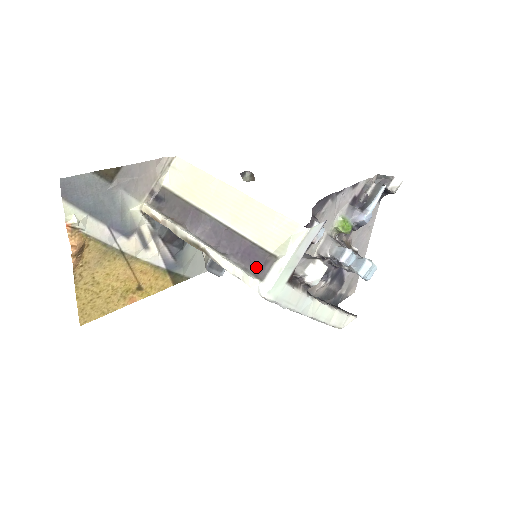
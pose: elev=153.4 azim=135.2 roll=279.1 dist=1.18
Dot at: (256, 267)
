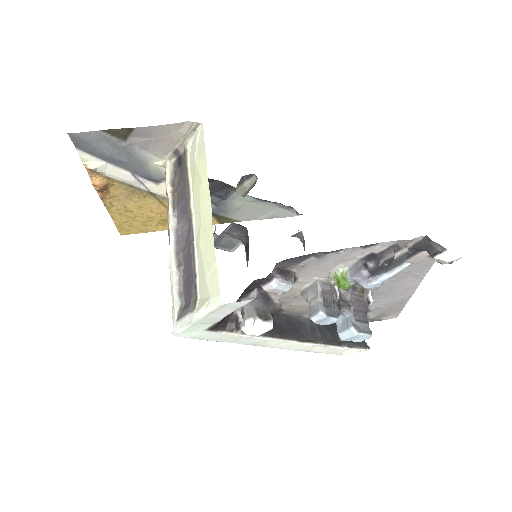
Dot at: (185, 301)
